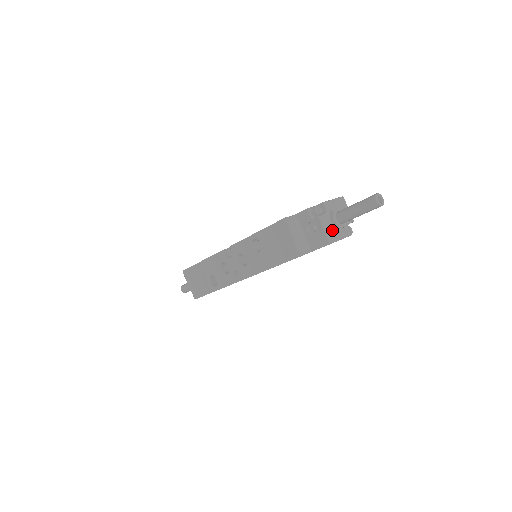
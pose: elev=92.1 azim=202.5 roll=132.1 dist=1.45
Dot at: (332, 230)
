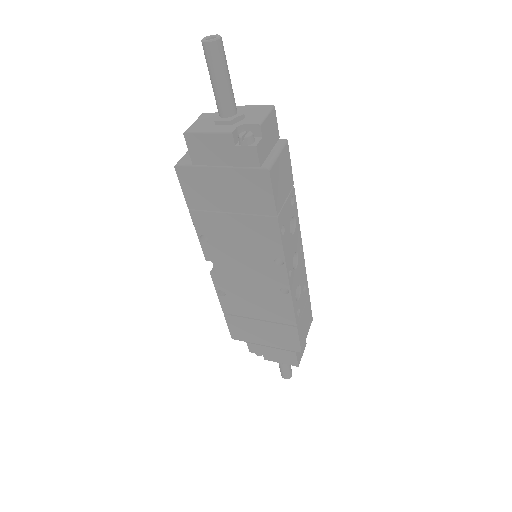
Dot at: (205, 124)
